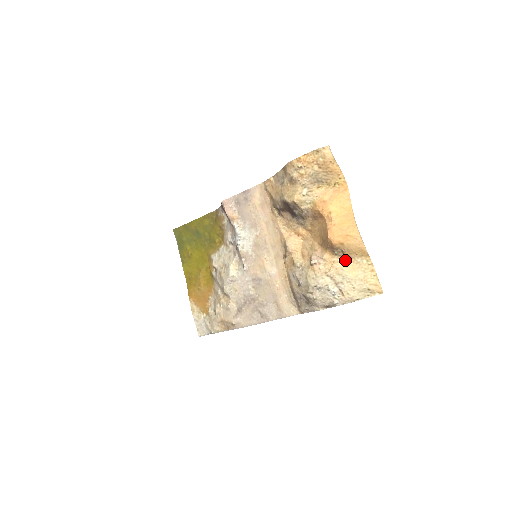
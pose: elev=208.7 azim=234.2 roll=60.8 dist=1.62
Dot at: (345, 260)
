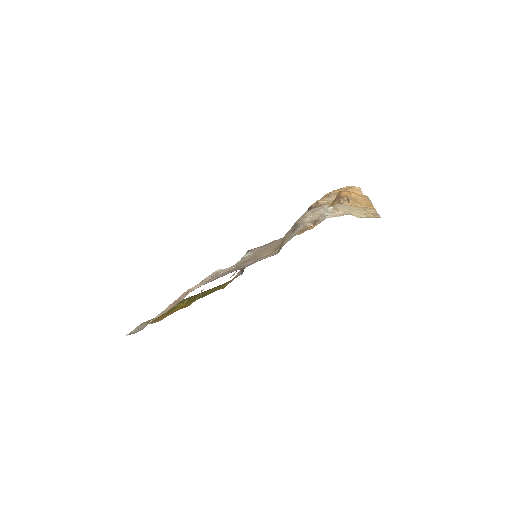
Dot at: occluded
